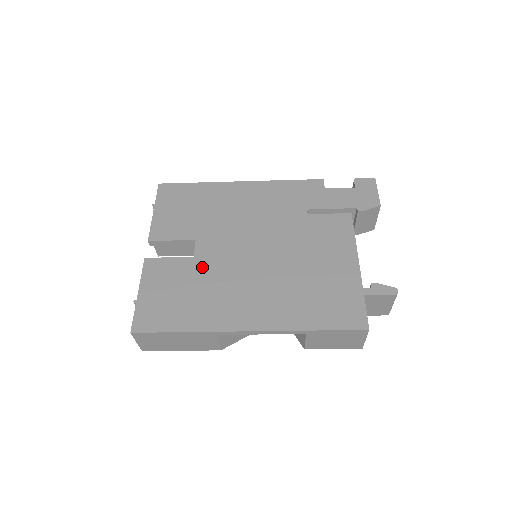
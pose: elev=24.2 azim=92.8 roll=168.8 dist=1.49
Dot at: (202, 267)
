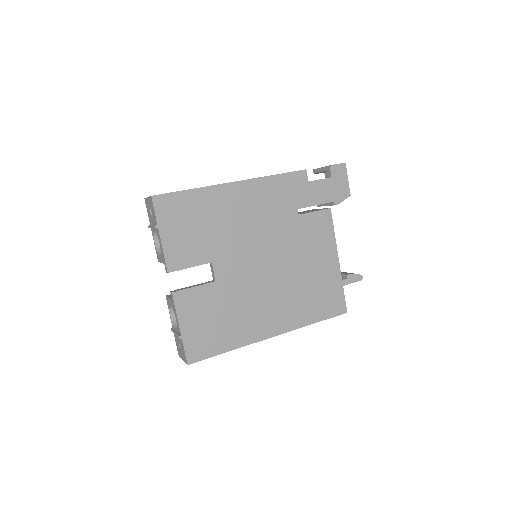
Dot at: (226, 290)
